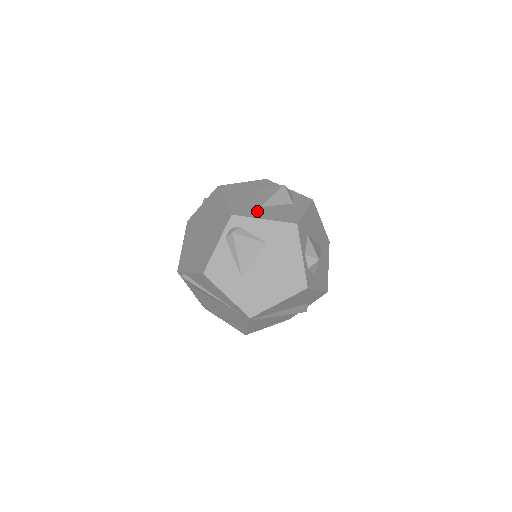
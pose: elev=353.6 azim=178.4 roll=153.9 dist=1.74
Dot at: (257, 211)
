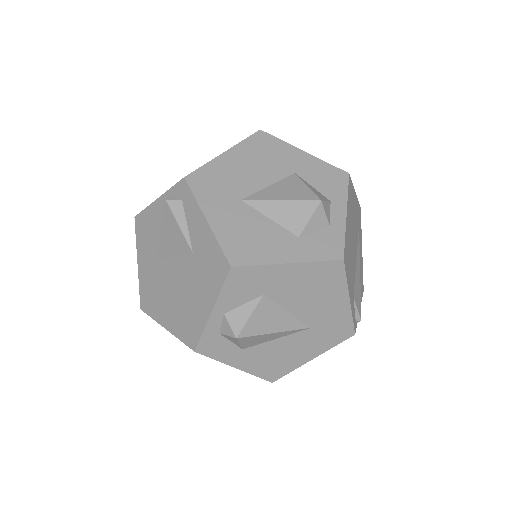
Dot at: (224, 201)
